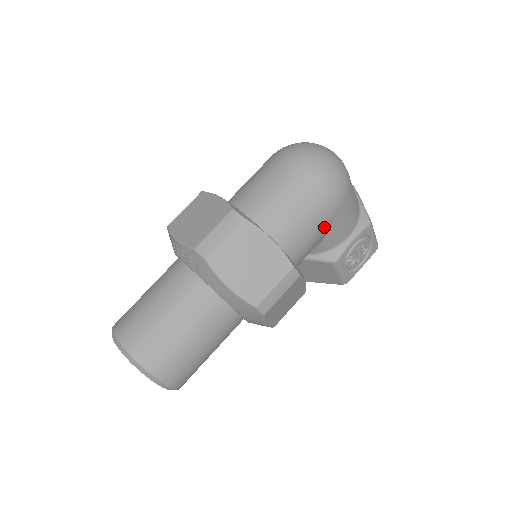
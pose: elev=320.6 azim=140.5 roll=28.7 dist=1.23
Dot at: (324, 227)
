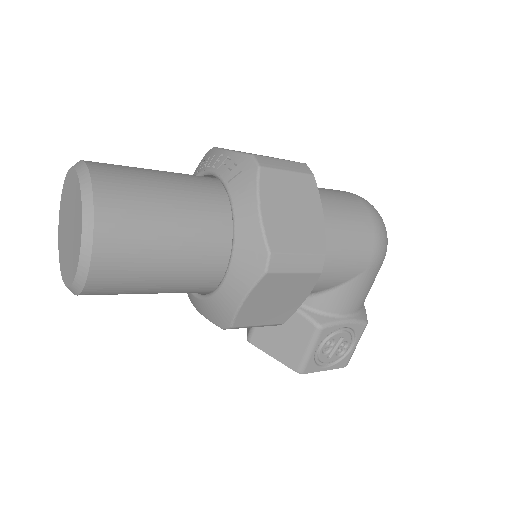
Dot at: (348, 271)
